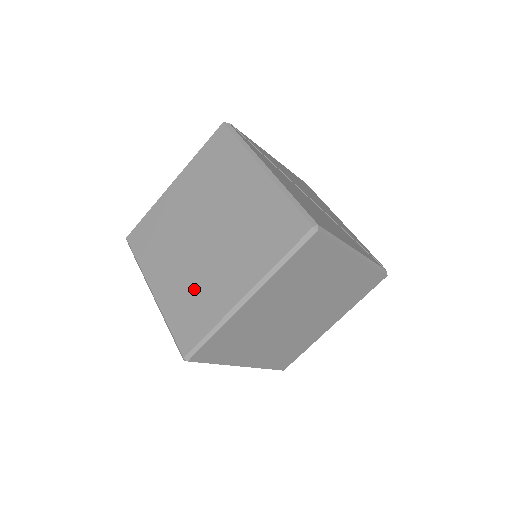
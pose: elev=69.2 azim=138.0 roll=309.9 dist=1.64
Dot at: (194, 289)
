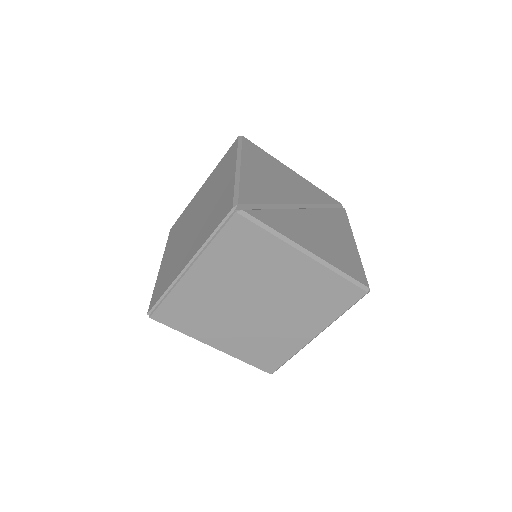
Dot at: (263, 340)
